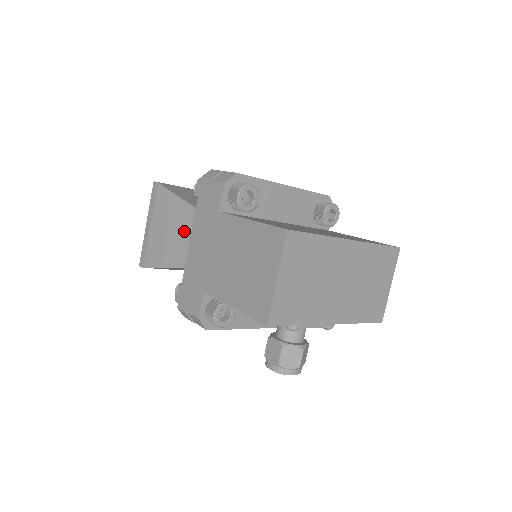
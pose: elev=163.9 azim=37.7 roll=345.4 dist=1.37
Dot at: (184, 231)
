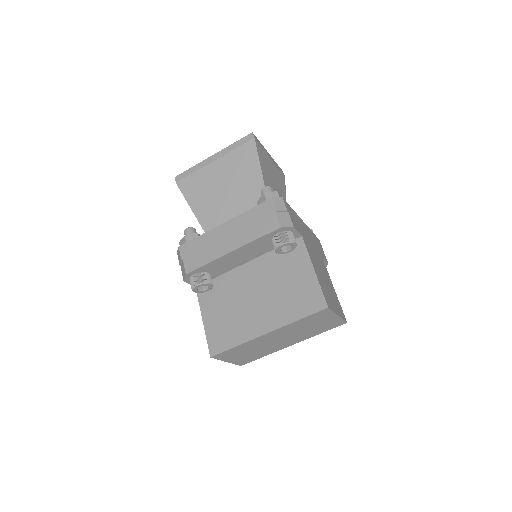
Dot at: occluded
